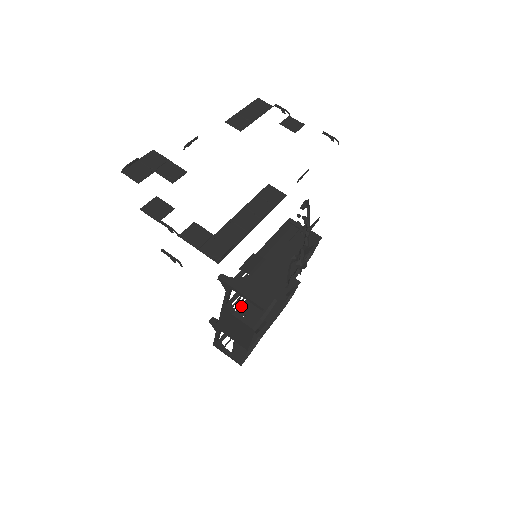
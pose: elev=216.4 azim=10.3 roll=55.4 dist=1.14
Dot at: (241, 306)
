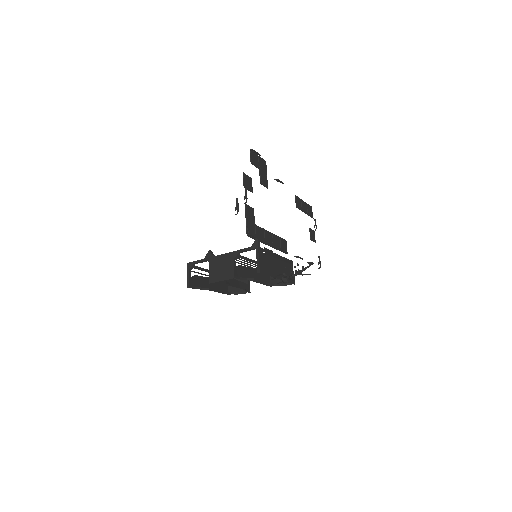
Dot at: (238, 262)
